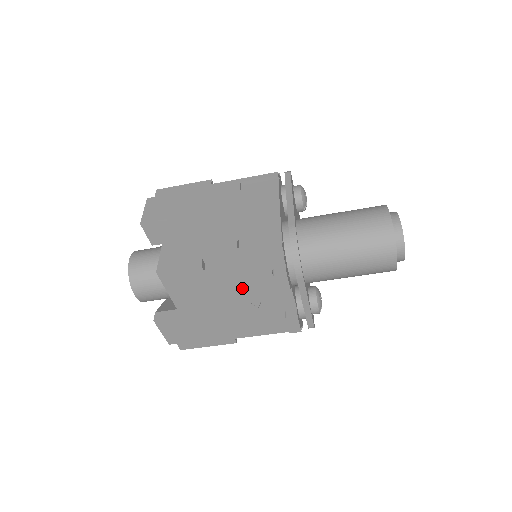
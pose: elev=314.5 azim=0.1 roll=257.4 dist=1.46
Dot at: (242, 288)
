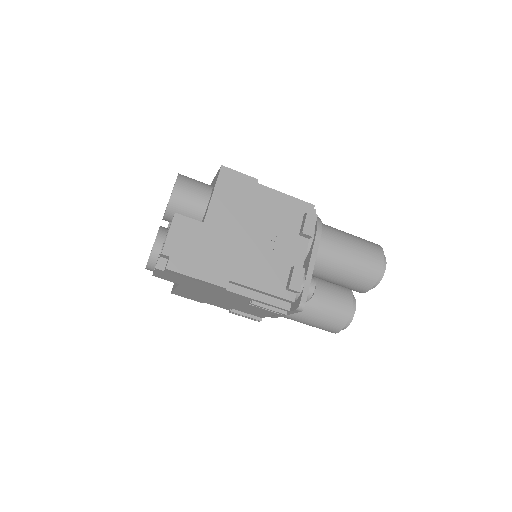
Dot at: (273, 220)
